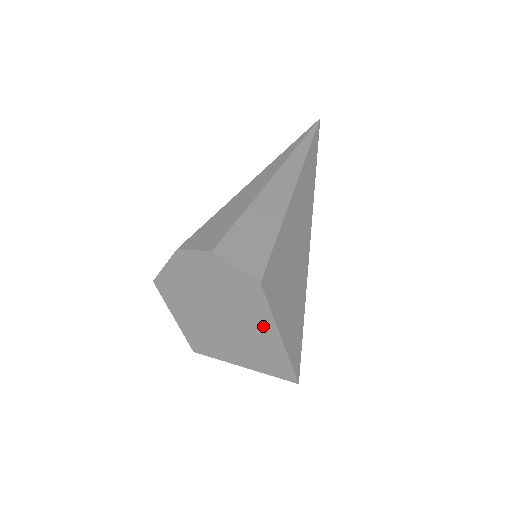
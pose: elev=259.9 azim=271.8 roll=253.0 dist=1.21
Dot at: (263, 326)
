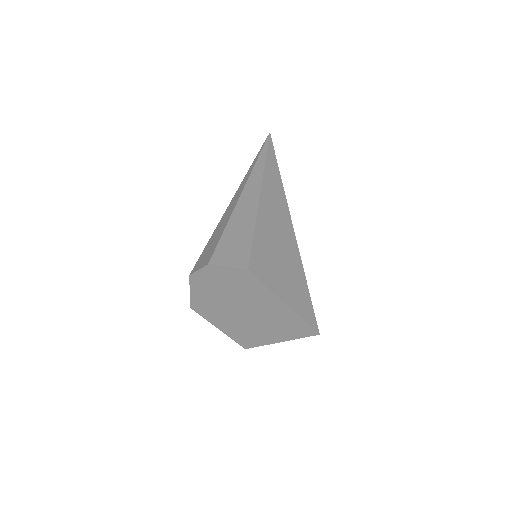
Dot at: (270, 302)
